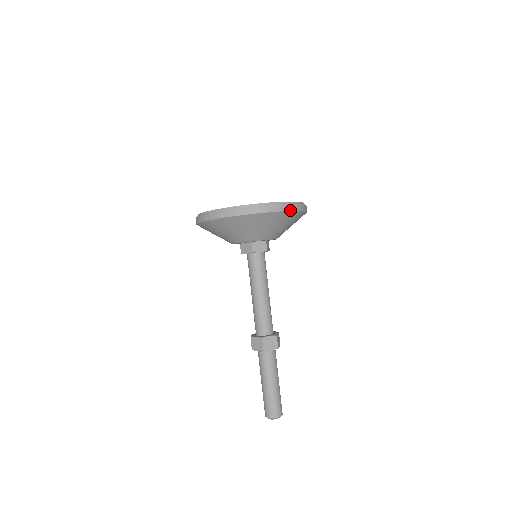
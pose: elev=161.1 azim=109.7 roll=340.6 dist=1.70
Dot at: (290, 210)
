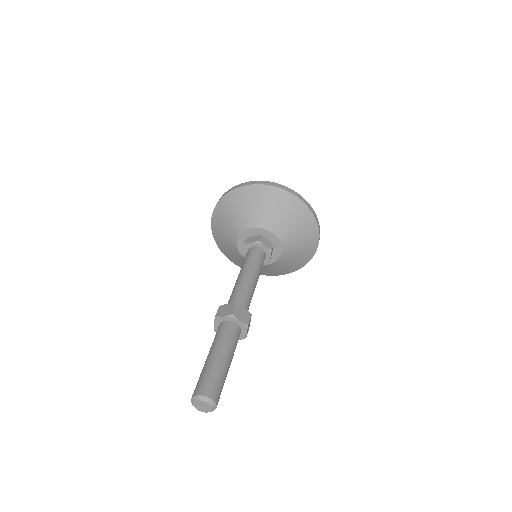
Dot at: (263, 184)
